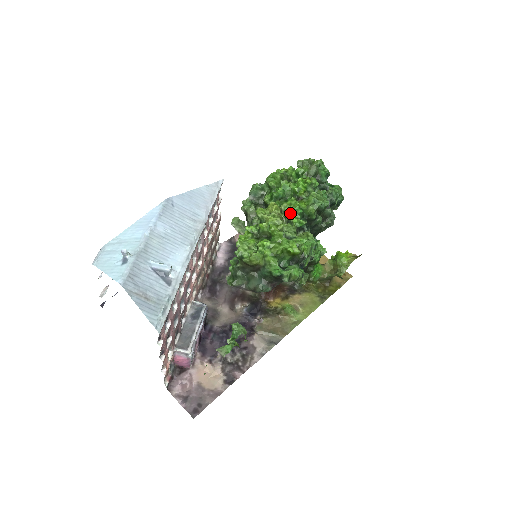
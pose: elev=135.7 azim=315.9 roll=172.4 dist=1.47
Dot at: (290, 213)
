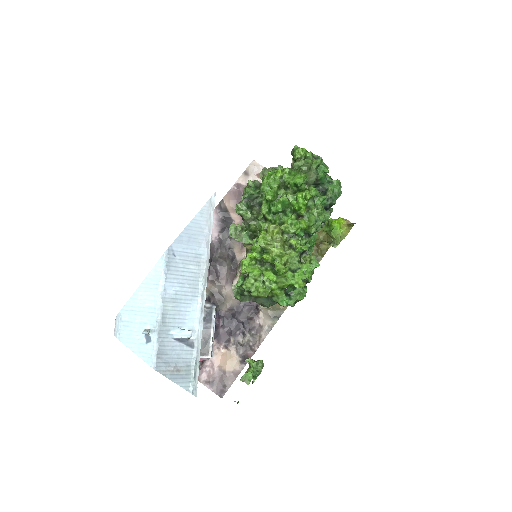
Dot at: (291, 234)
